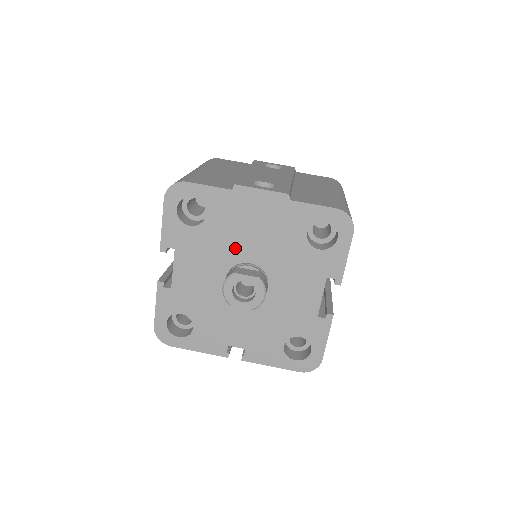
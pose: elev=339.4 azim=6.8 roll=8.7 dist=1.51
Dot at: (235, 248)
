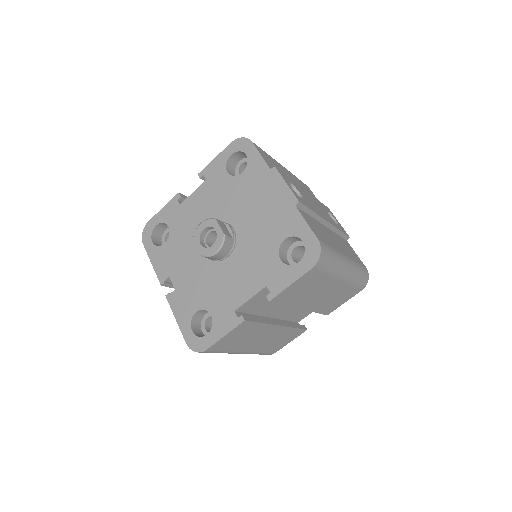
Dot at: (236, 210)
